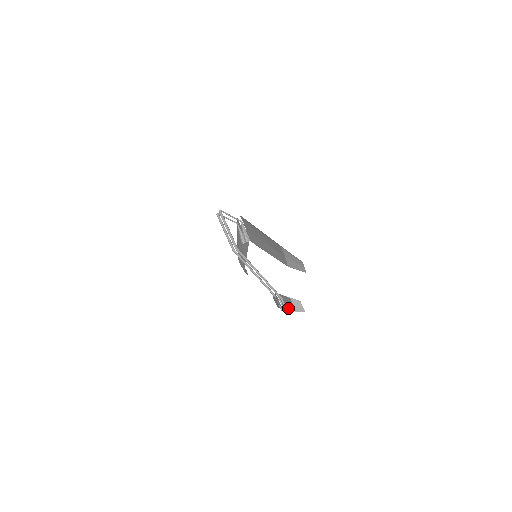
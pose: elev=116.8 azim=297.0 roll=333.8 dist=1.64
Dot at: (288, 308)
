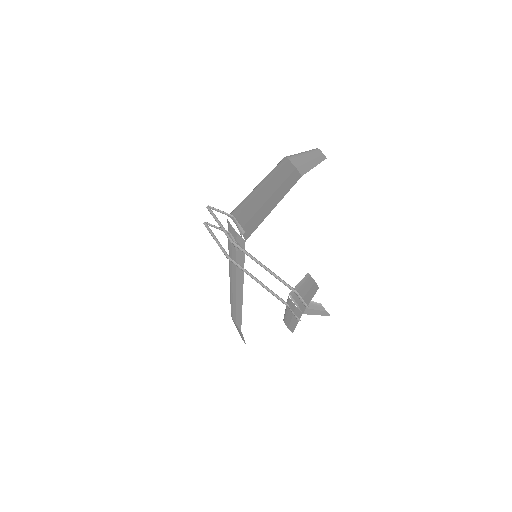
Dot at: (308, 299)
